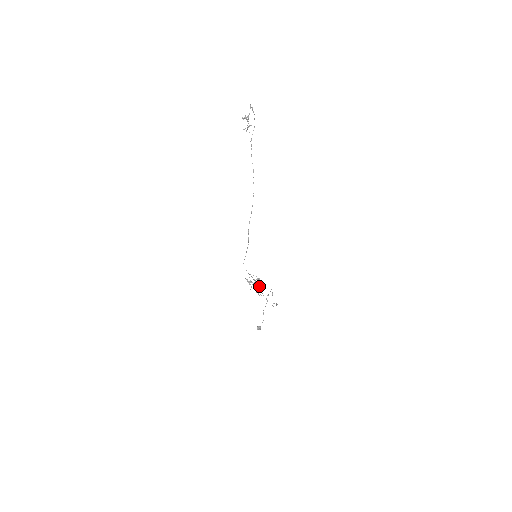
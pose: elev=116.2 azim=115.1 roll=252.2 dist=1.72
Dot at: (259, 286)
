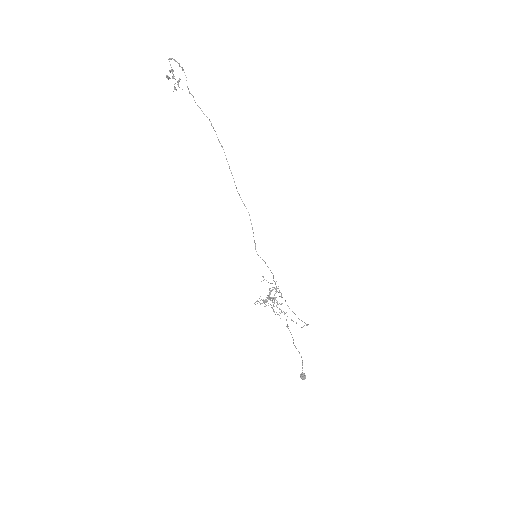
Dot at: occluded
